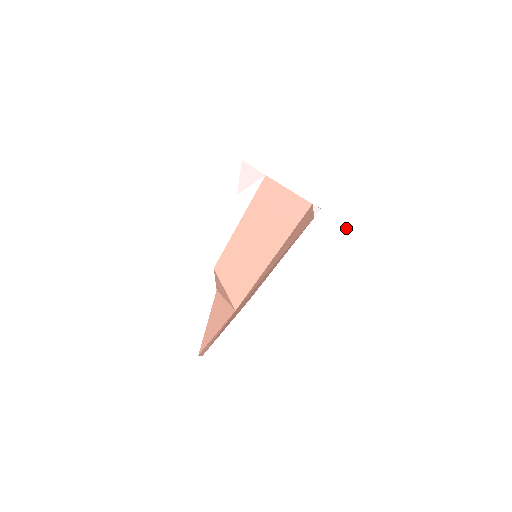
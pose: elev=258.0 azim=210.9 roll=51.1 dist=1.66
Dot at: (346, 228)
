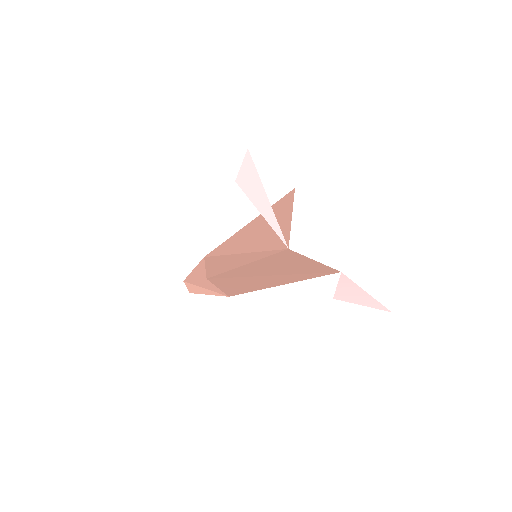
Dot at: (371, 299)
